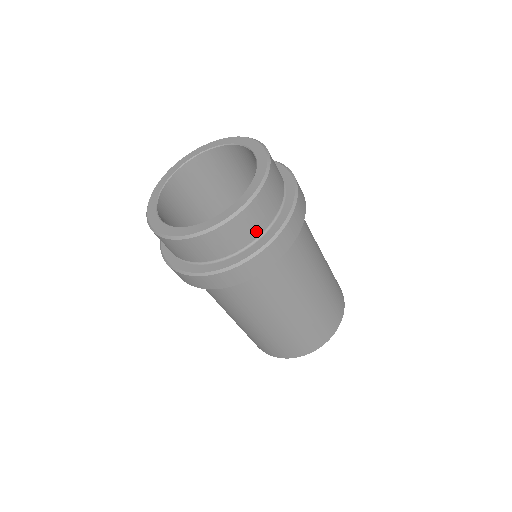
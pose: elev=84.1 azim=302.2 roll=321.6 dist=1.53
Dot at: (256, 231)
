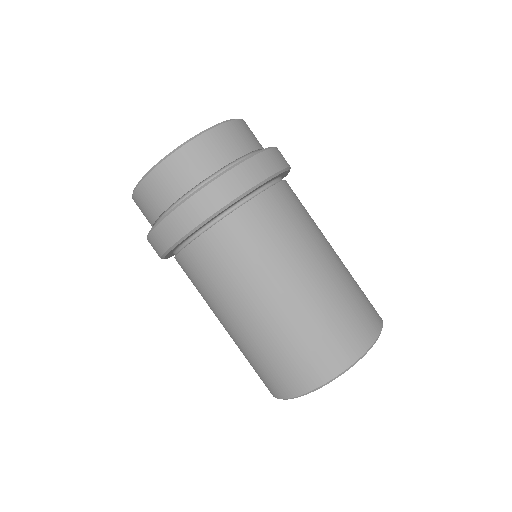
Dot at: (203, 172)
